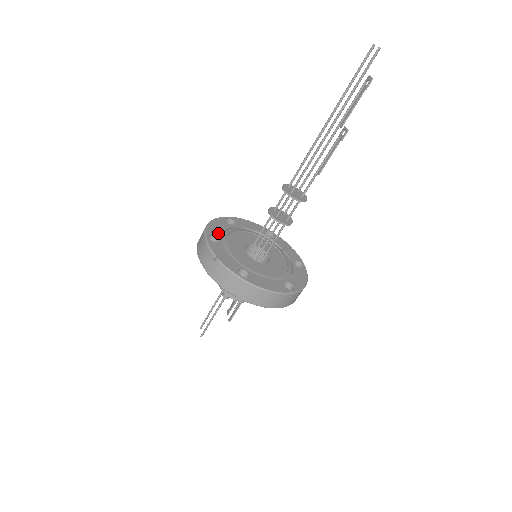
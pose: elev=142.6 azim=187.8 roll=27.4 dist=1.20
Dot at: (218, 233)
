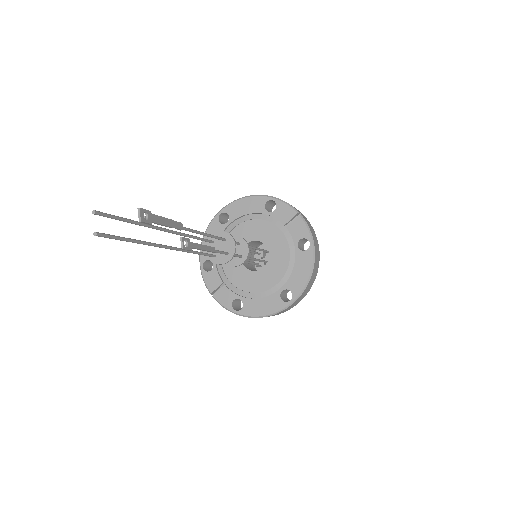
Dot at: occluded
